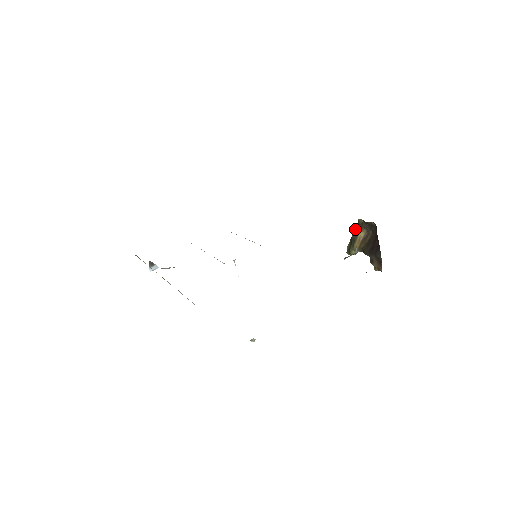
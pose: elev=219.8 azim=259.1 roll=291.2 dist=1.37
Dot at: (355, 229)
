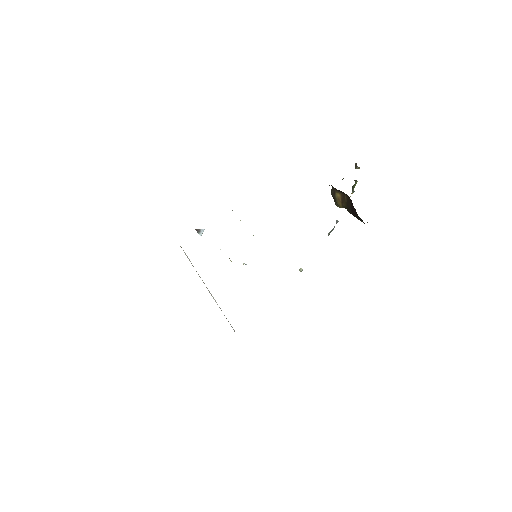
Dot at: occluded
